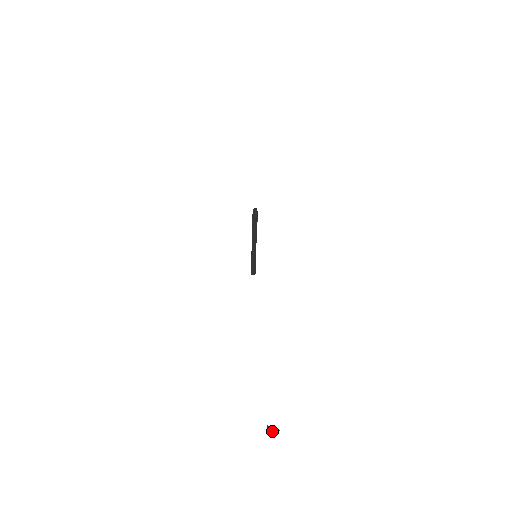
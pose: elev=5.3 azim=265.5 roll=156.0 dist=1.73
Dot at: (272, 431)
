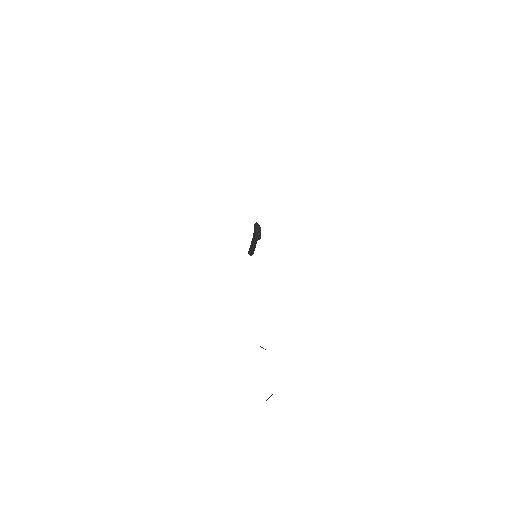
Dot at: (263, 348)
